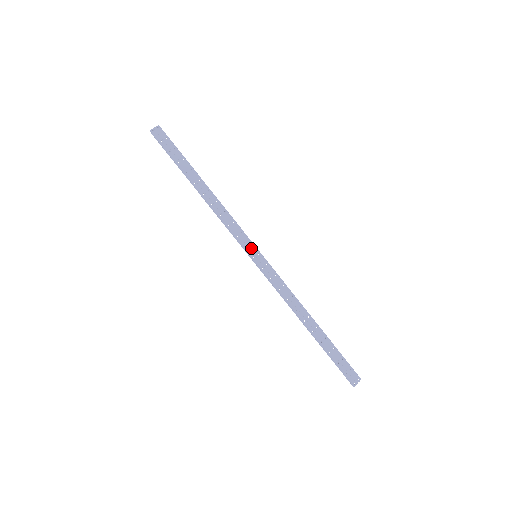
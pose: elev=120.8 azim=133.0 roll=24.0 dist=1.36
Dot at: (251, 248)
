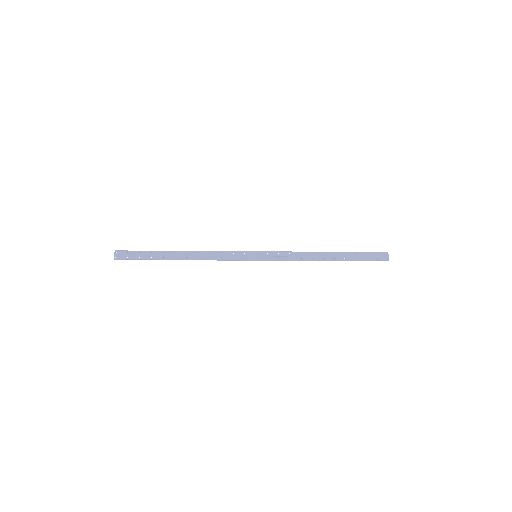
Dot at: (248, 255)
